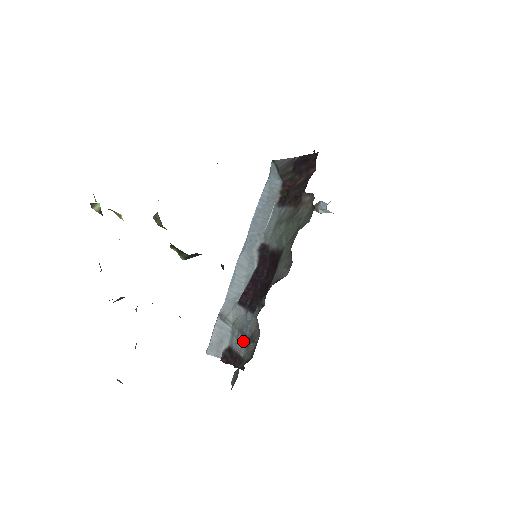
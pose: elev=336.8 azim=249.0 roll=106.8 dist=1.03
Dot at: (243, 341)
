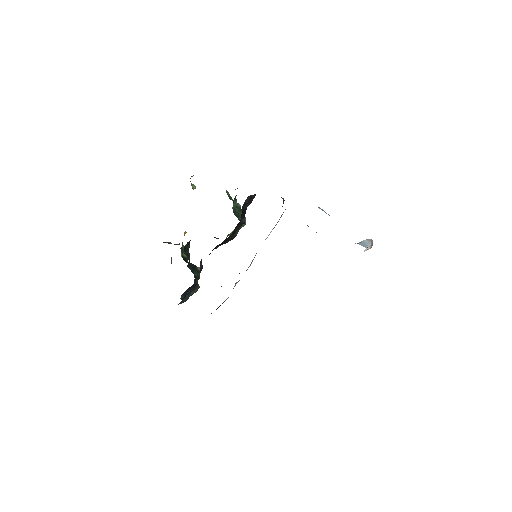
Dot at: occluded
